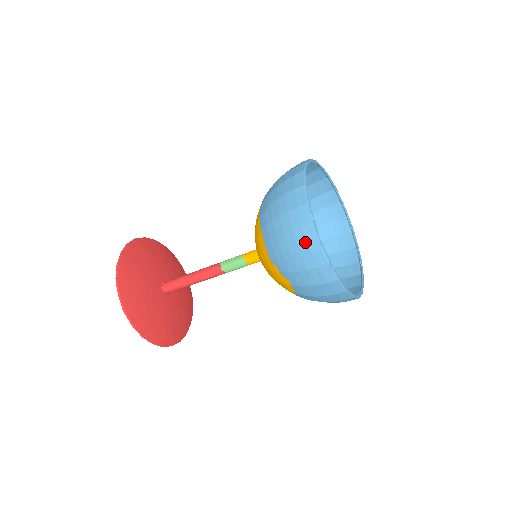
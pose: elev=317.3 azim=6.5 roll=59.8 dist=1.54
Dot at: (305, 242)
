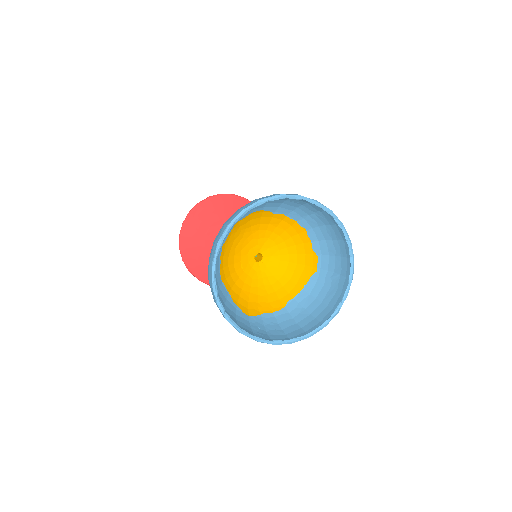
Dot at: occluded
